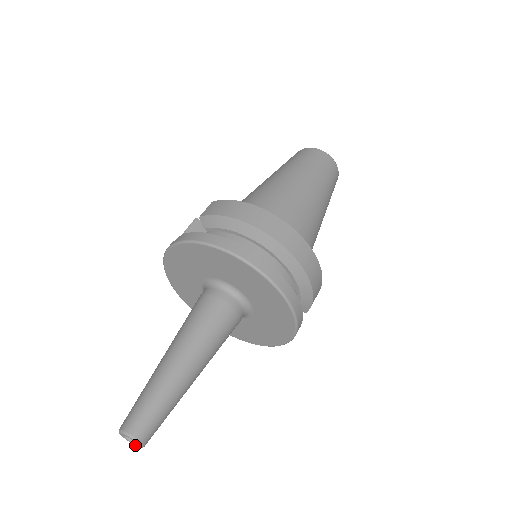
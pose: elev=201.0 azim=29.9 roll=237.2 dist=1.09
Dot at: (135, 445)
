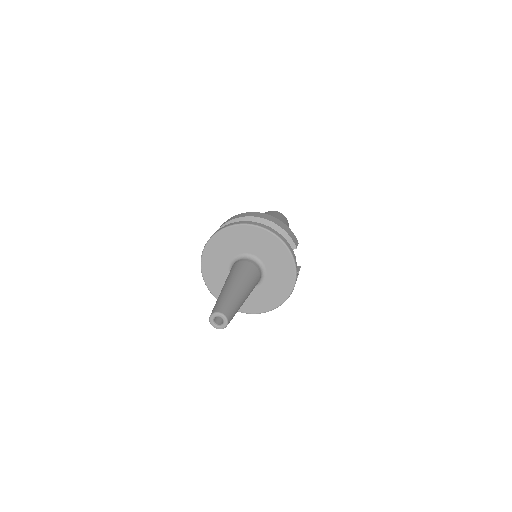
Dot at: (224, 325)
